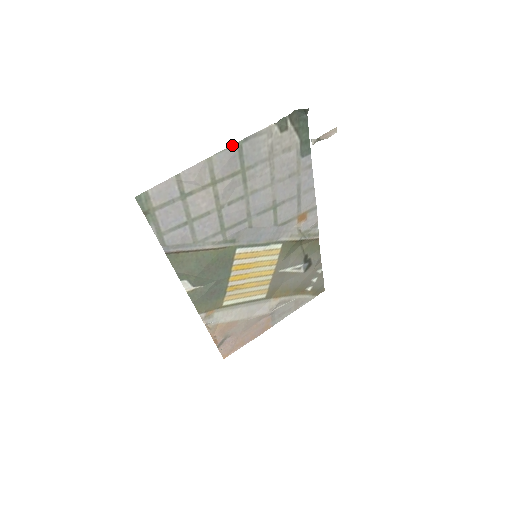
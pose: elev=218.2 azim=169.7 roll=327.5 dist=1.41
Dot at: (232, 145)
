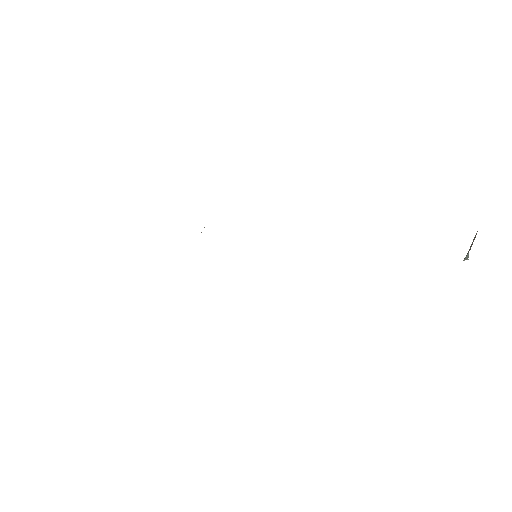
Dot at: occluded
